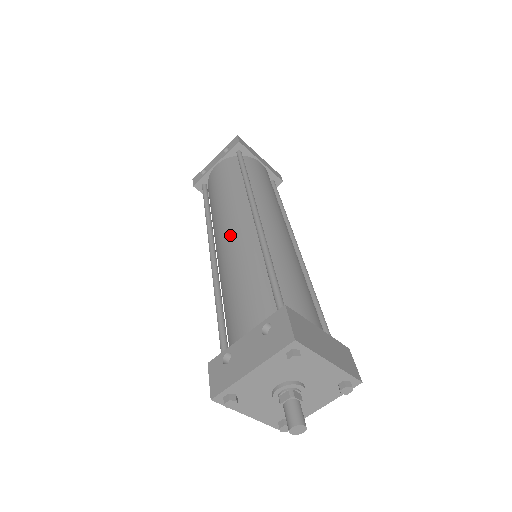
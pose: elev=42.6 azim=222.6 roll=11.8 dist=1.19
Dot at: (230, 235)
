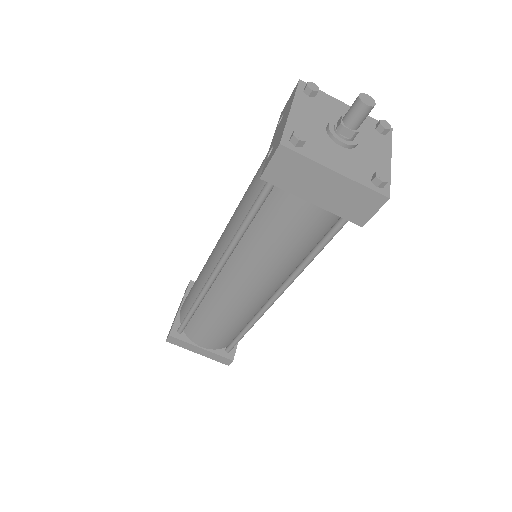
Dot at: (220, 237)
